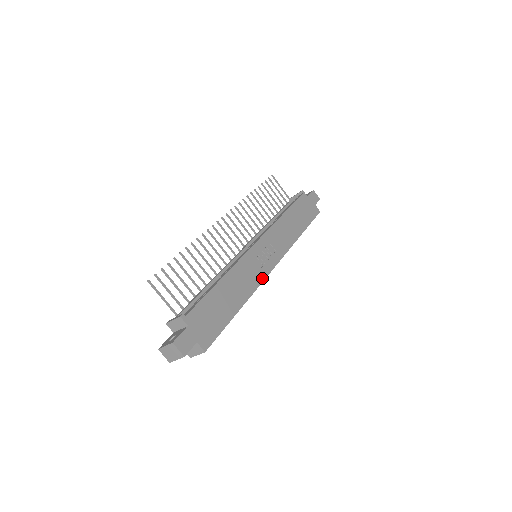
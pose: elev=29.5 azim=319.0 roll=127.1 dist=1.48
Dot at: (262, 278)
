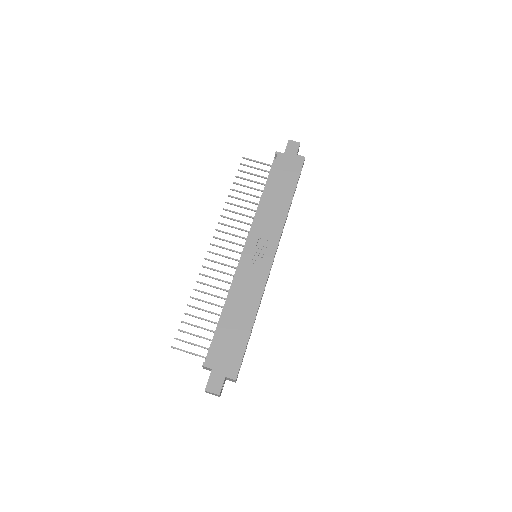
Dot at: (265, 278)
